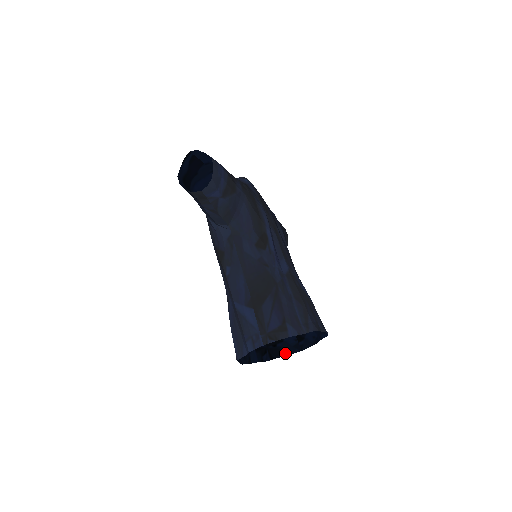
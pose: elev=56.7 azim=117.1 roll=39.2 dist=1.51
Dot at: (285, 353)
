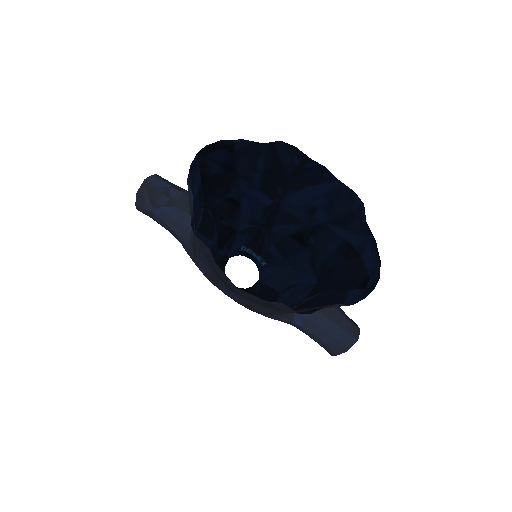
Dot at: (347, 305)
